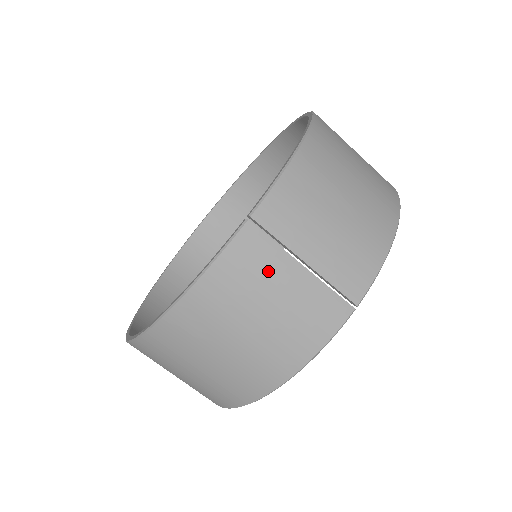
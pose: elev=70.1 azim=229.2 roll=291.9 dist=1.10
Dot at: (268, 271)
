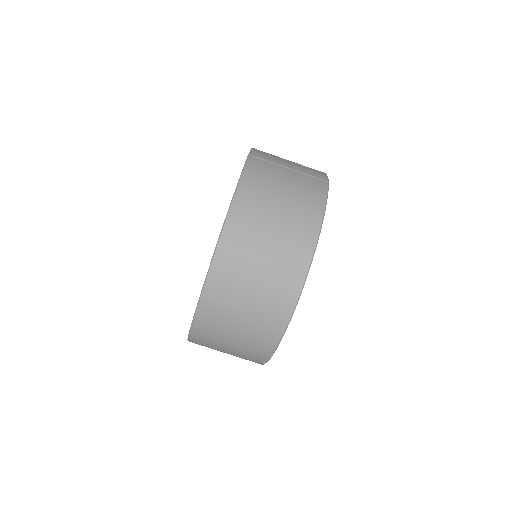
Dot at: (273, 171)
